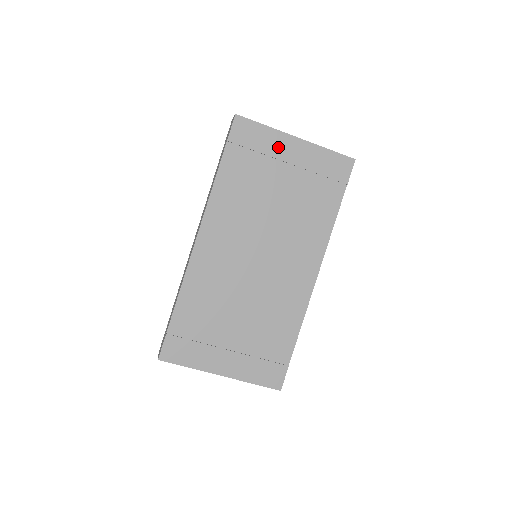
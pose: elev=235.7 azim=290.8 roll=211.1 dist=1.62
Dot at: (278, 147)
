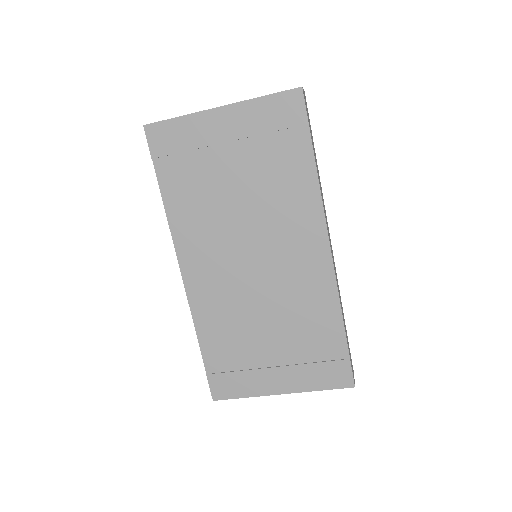
Dot at: (205, 132)
